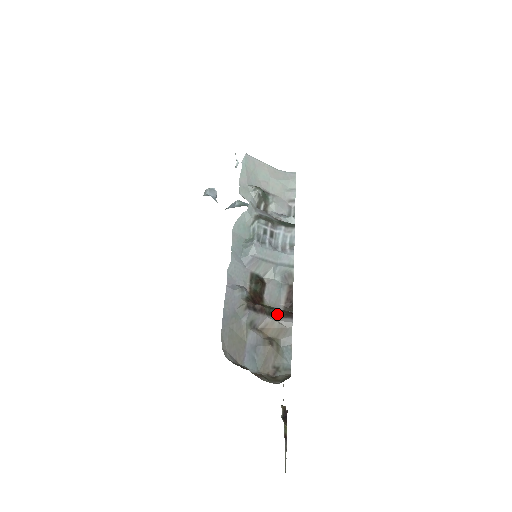
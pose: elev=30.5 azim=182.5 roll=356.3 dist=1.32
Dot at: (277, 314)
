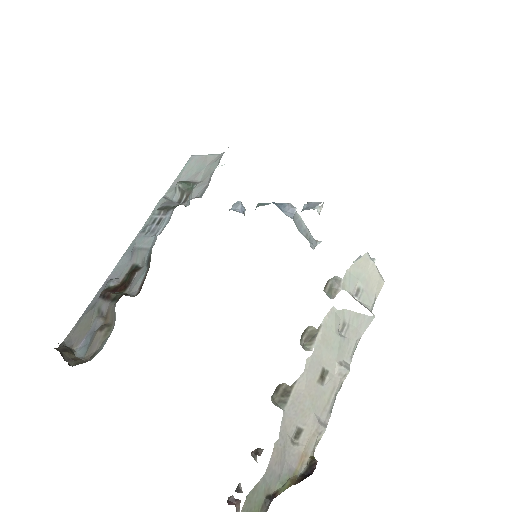
Dot at: (118, 299)
